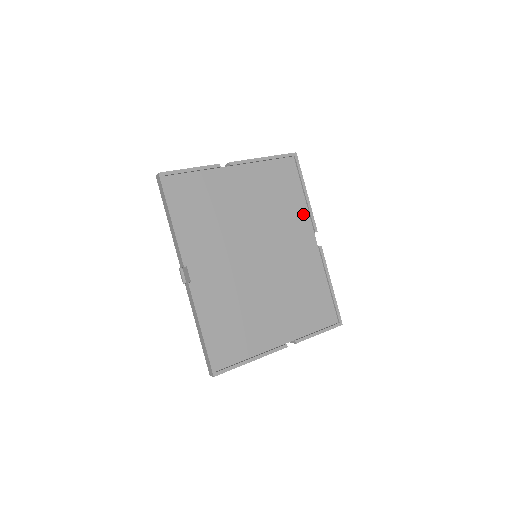
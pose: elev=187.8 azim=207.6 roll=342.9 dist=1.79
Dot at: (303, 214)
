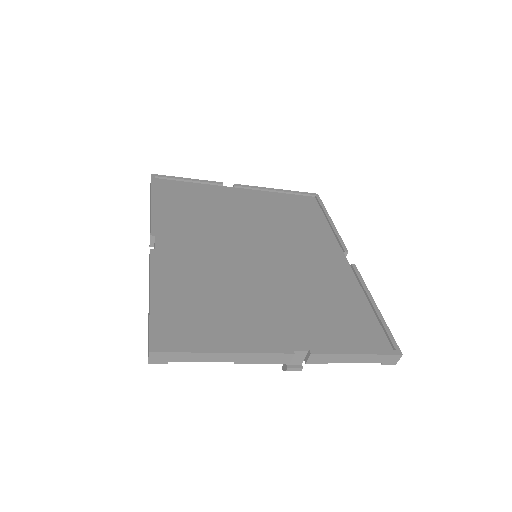
Dot at: (327, 236)
